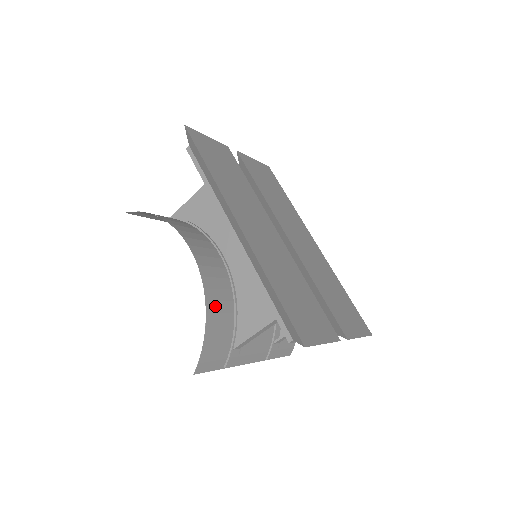
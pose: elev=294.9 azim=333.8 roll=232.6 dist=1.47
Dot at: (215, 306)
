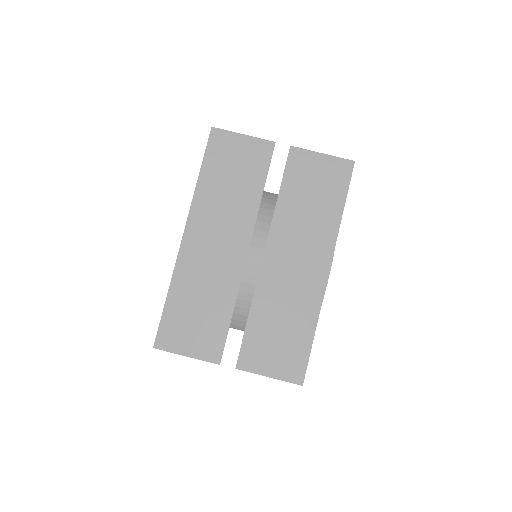
Dot at: occluded
